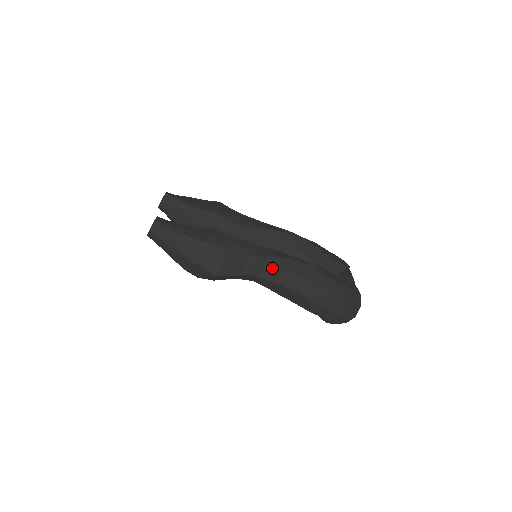
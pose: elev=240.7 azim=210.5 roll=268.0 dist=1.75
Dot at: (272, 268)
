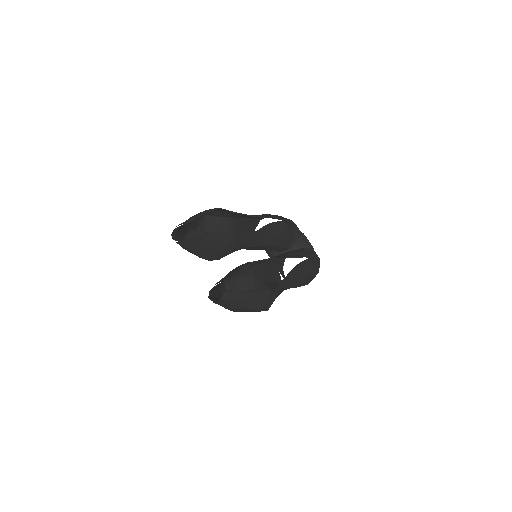
Dot at: (292, 279)
